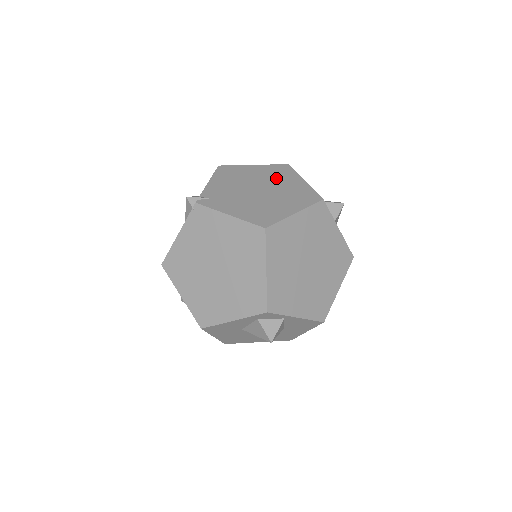
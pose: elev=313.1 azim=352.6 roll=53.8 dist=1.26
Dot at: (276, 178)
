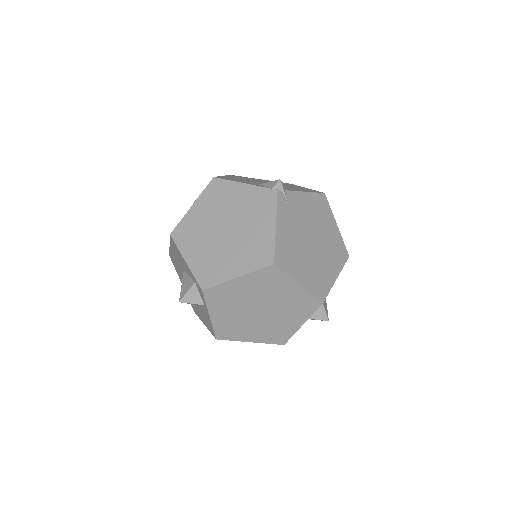
Dot at: (330, 251)
